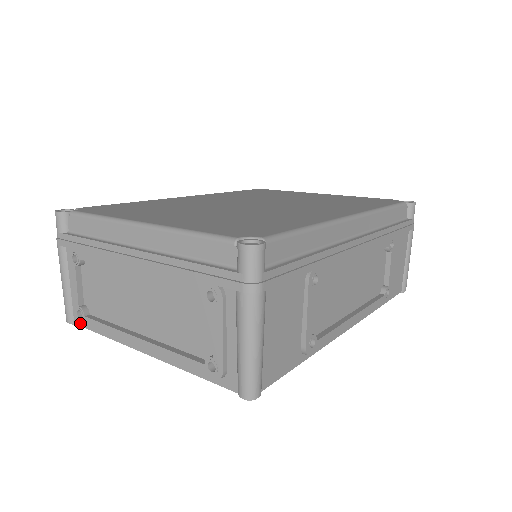
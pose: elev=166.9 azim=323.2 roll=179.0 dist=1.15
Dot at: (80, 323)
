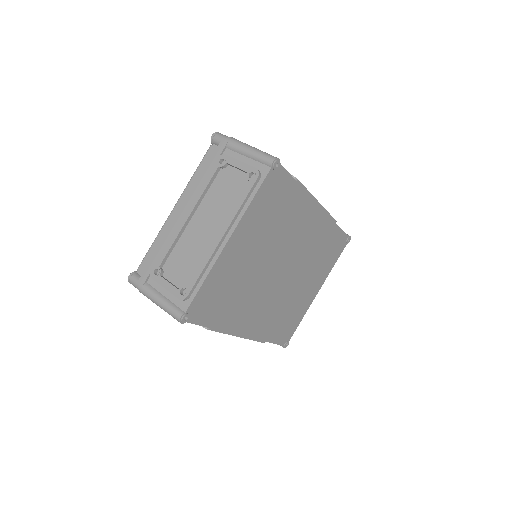
Dot at: (187, 296)
